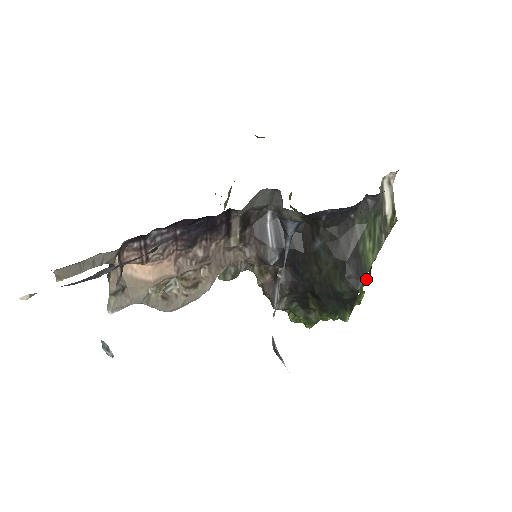
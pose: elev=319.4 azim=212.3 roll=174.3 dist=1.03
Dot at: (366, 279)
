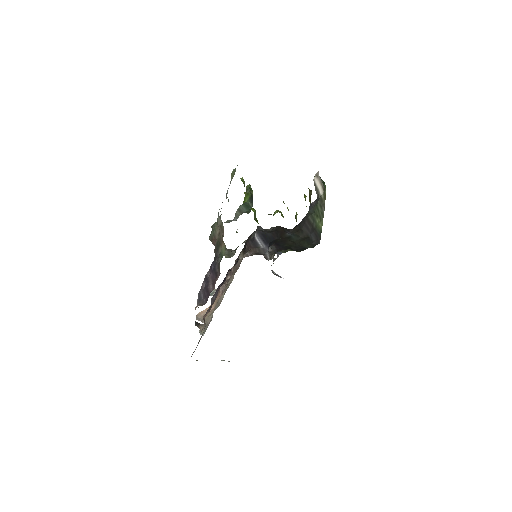
Dot at: occluded
